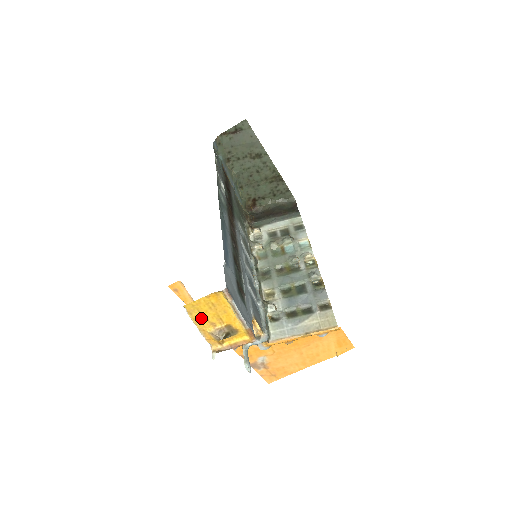
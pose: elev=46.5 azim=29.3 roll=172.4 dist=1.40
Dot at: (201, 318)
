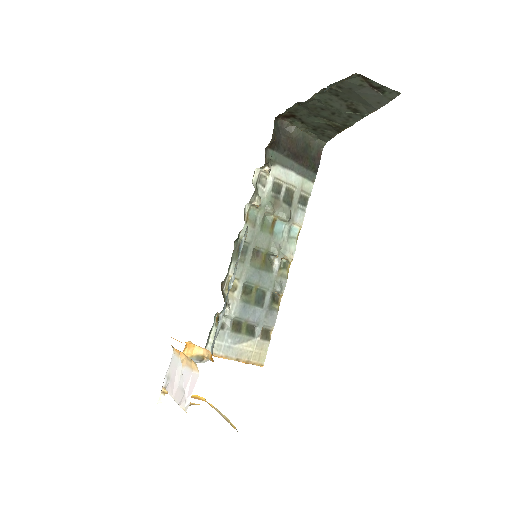
Dot at: occluded
